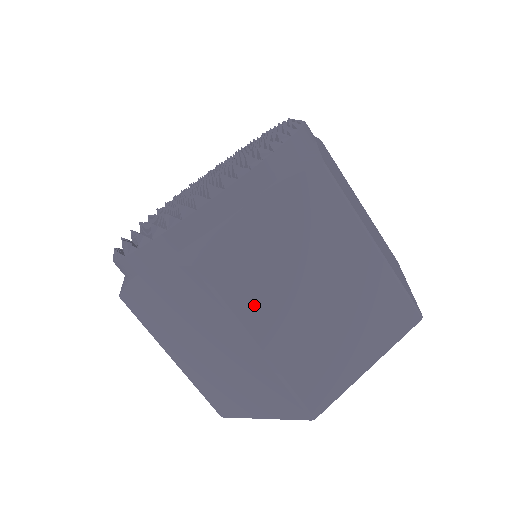
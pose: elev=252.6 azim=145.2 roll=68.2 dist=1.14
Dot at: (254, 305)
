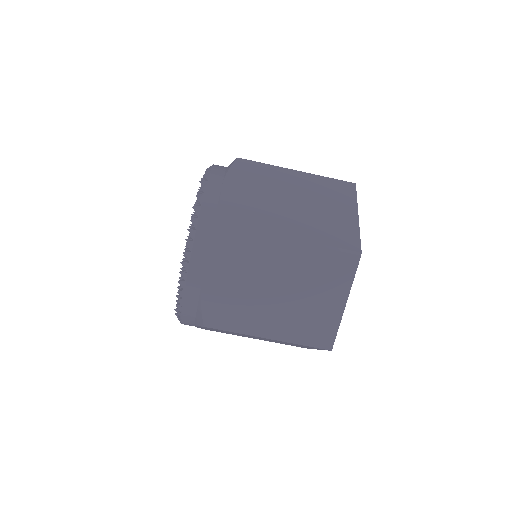
Dot at: (249, 322)
